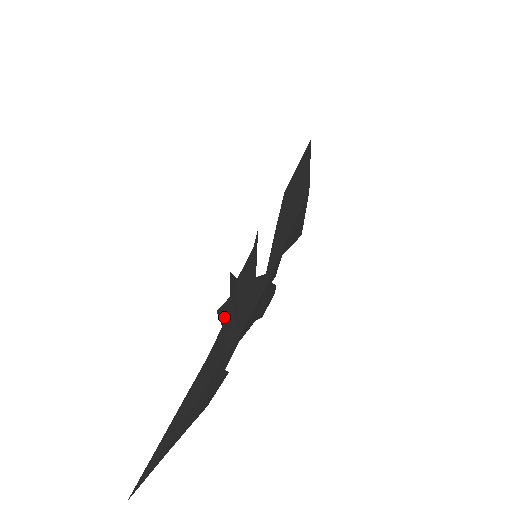
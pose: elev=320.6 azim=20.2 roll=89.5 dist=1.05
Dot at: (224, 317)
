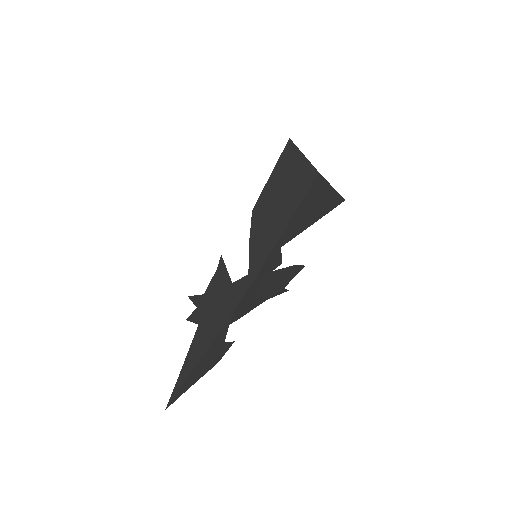
Dot at: (198, 319)
